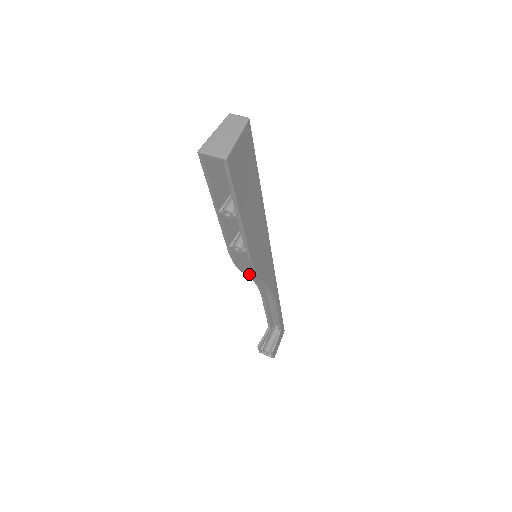
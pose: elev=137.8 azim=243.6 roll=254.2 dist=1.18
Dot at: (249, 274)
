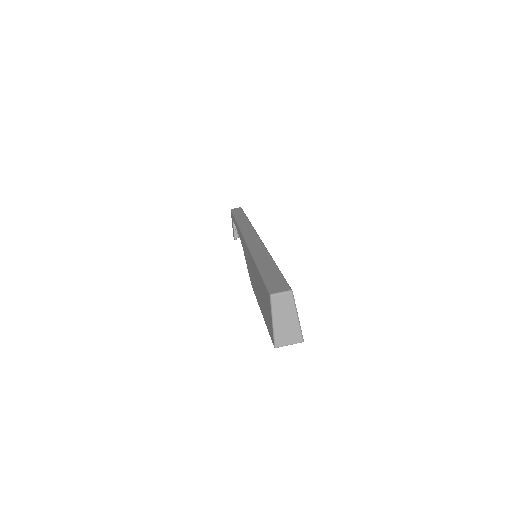
Dot at: occluded
